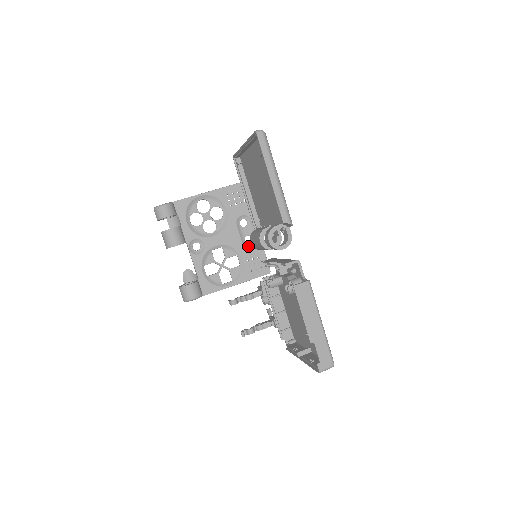
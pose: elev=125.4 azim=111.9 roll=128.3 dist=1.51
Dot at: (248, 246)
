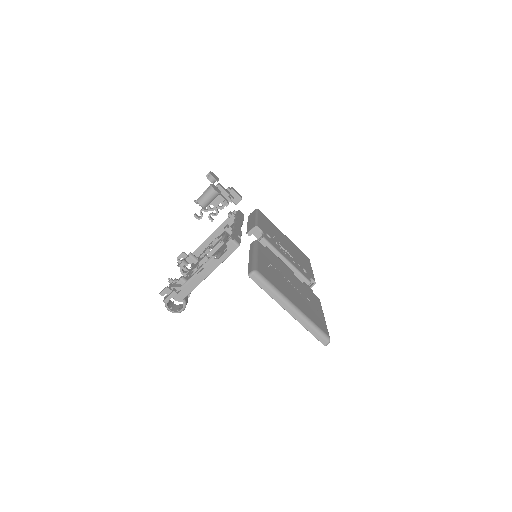
Dot at: occluded
